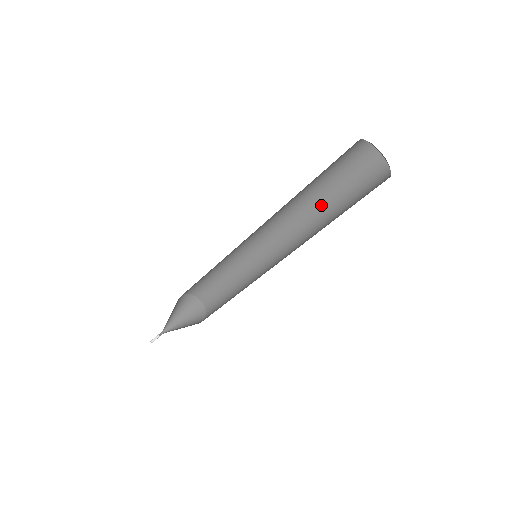
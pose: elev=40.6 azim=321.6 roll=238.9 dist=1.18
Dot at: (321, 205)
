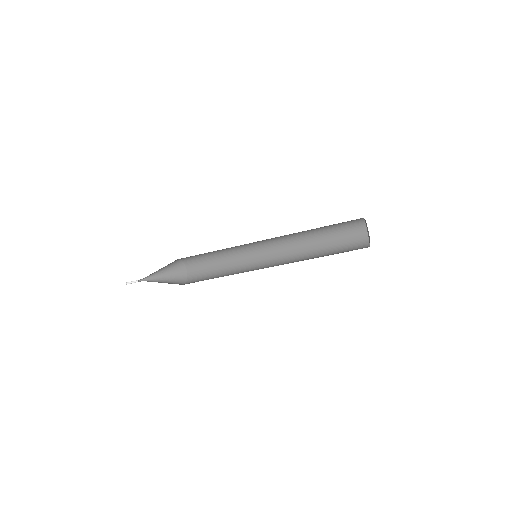
Dot at: (316, 248)
